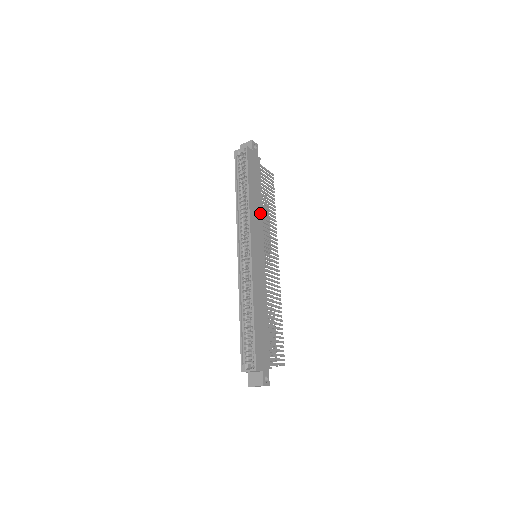
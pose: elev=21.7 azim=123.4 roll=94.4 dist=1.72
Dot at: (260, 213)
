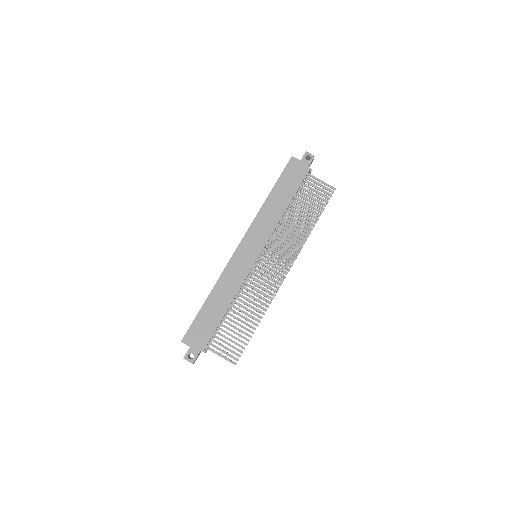
Dot at: (277, 218)
